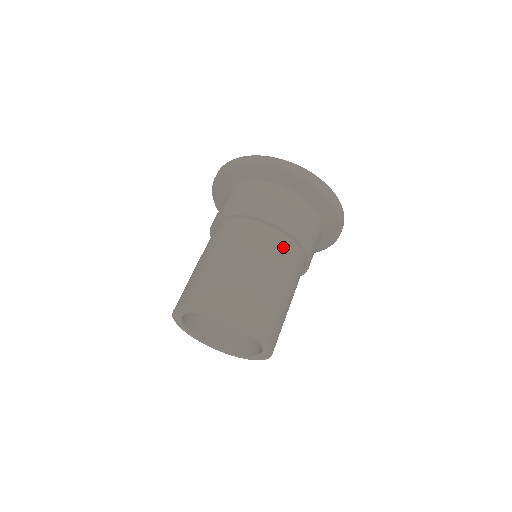
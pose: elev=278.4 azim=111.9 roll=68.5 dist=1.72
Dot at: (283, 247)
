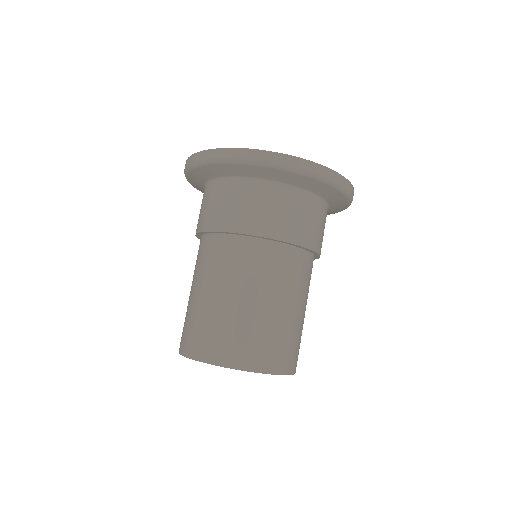
Dot at: (294, 263)
